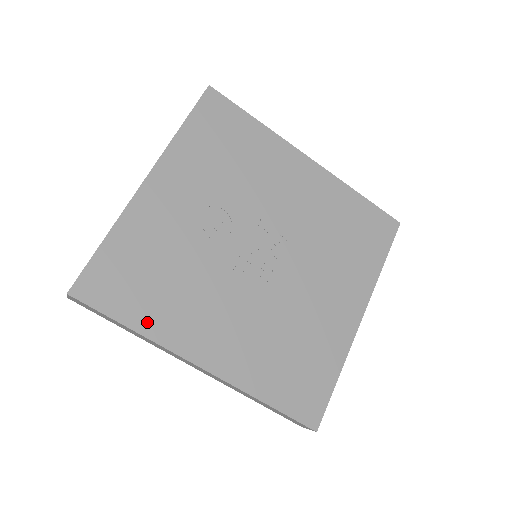
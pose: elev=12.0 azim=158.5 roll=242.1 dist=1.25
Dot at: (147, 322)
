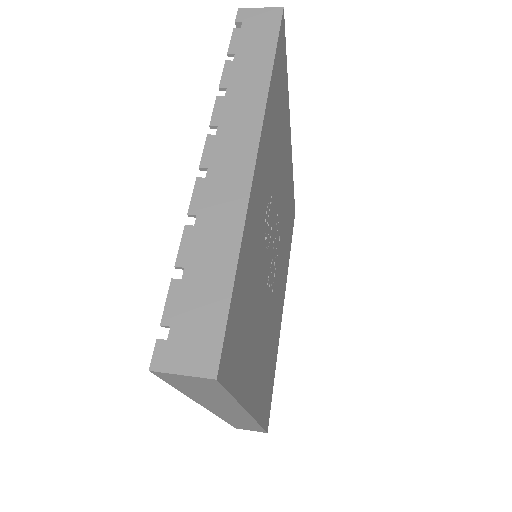
Dot at: (242, 382)
